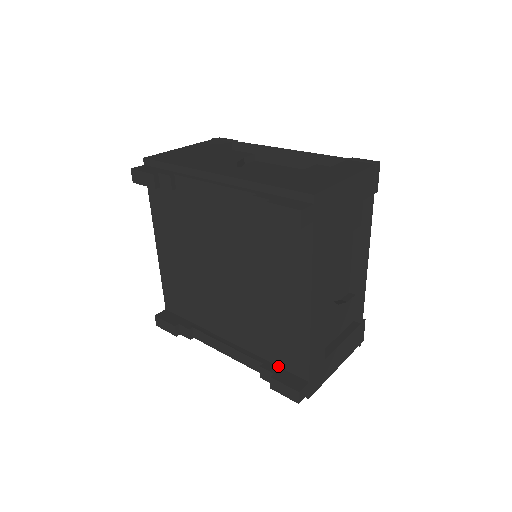
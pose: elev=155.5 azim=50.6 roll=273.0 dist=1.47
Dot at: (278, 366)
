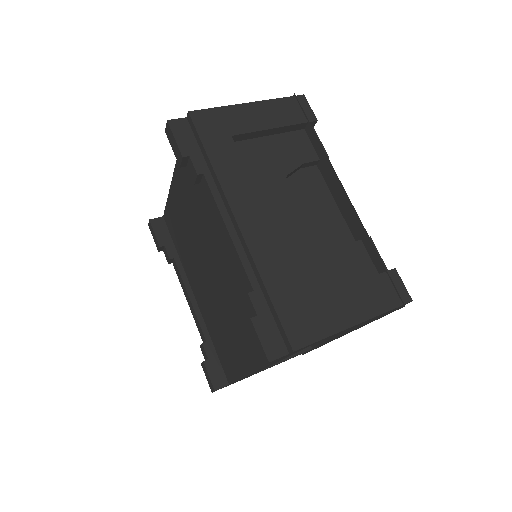
Dot at: (216, 353)
